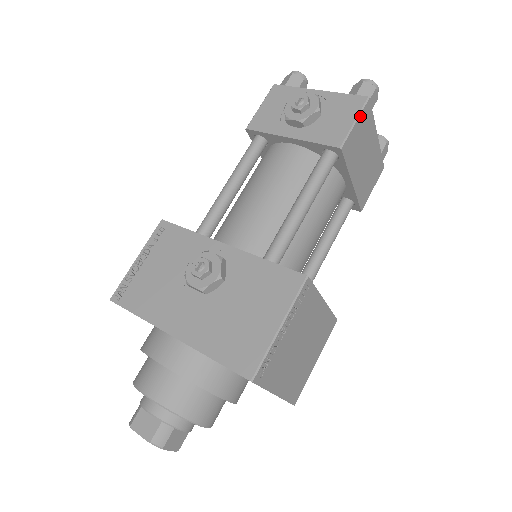
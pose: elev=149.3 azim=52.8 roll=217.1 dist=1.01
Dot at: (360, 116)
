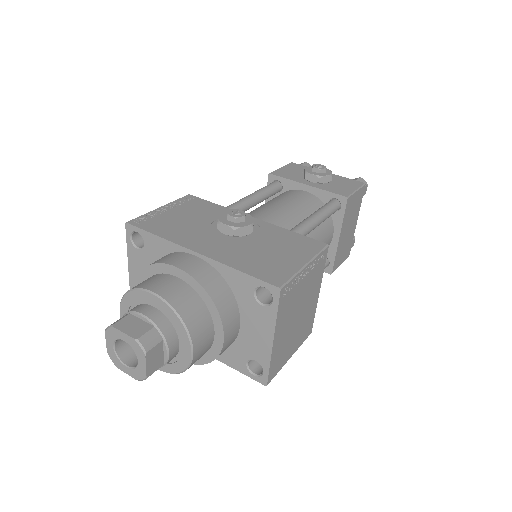
Dot at: (359, 190)
